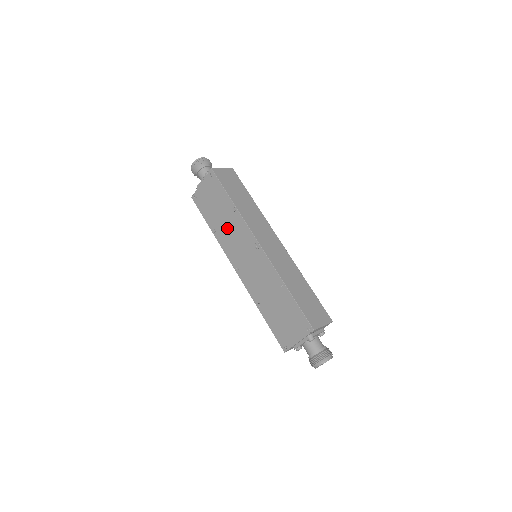
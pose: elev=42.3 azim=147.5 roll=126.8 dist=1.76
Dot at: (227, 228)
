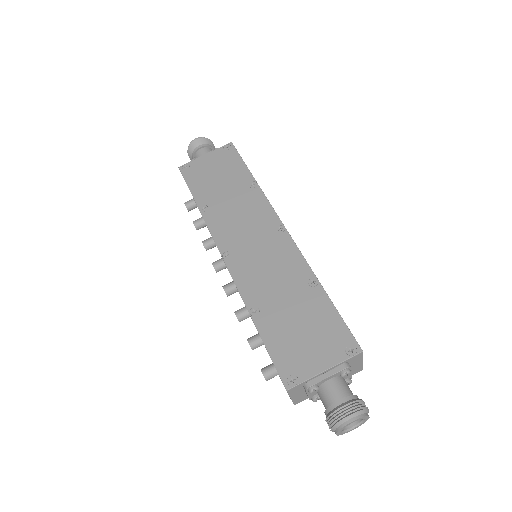
Dot at: (231, 205)
